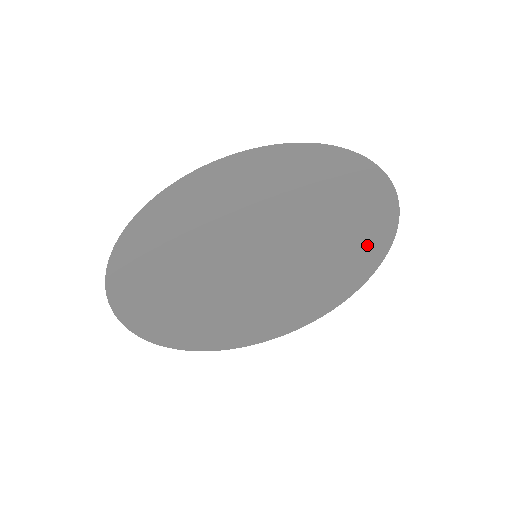
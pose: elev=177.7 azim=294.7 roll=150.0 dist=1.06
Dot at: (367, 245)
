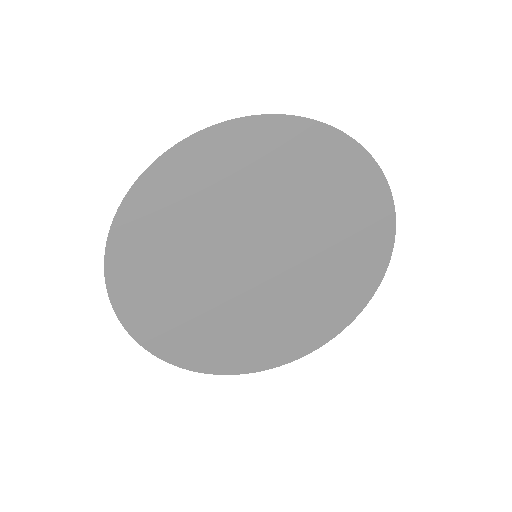
Dot at: (343, 302)
